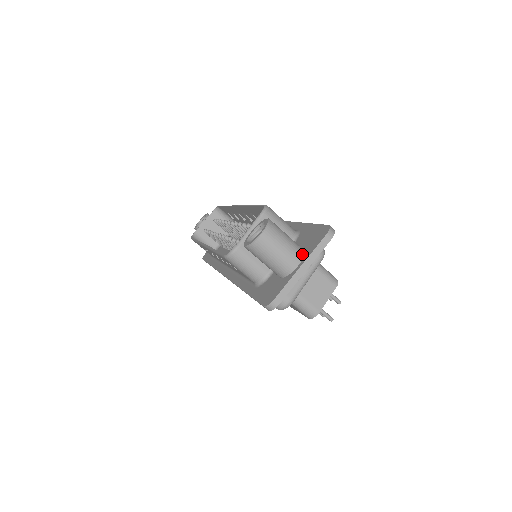
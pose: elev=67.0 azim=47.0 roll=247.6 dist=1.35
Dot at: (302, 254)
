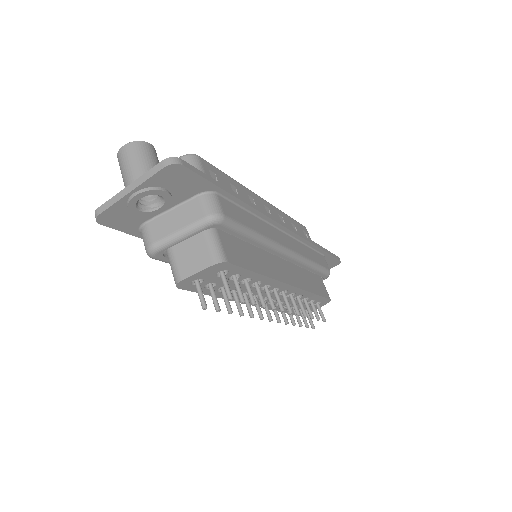
Dot at: occluded
